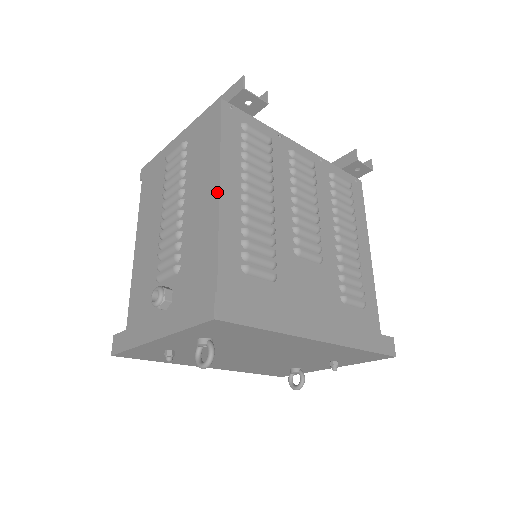
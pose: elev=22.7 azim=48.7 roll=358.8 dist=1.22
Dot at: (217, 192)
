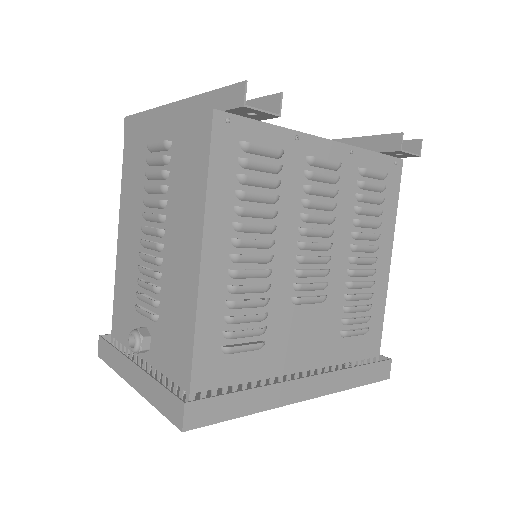
Dot at: (198, 260)
